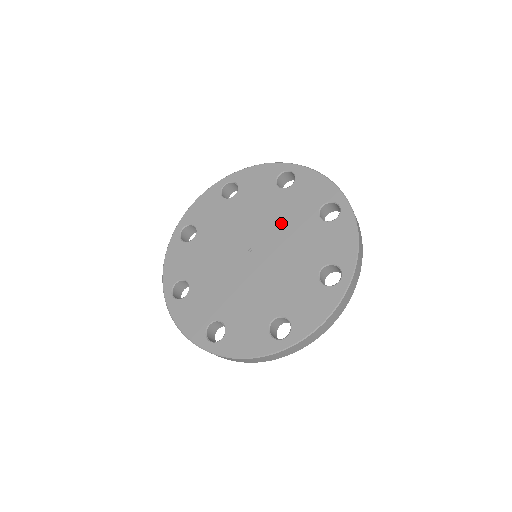
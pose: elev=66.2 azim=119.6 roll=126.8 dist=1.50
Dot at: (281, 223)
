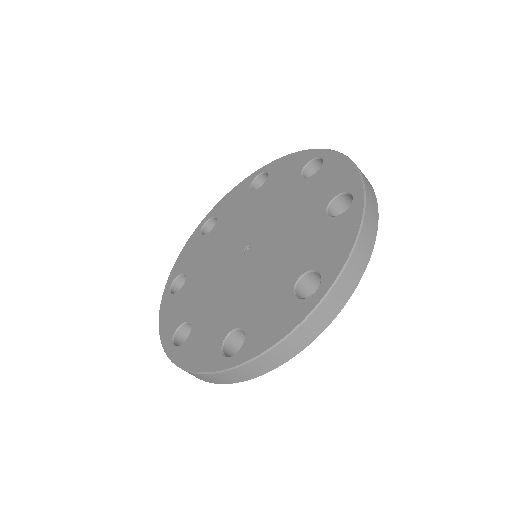
Dot at: (268, 209)
